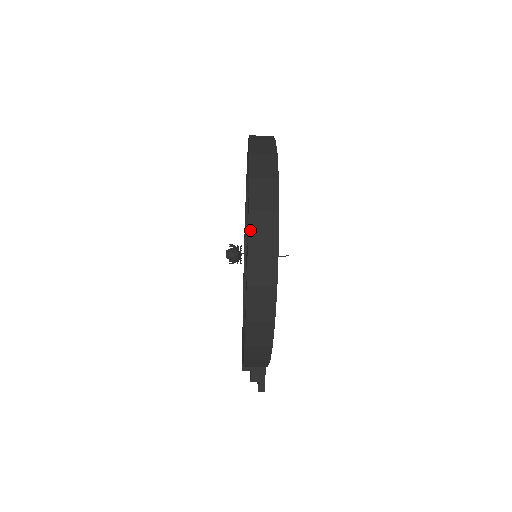
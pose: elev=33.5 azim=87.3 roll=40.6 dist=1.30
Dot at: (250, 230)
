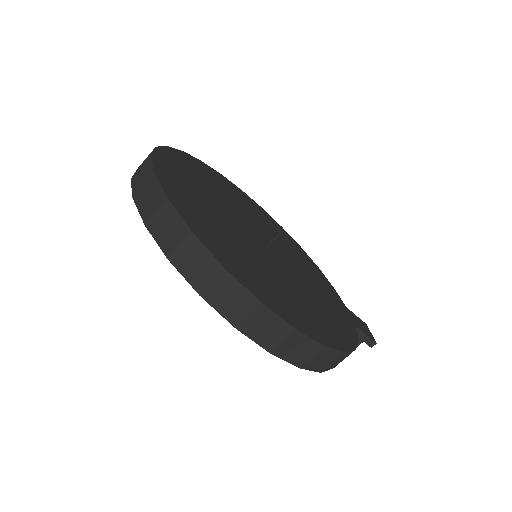
Dot at: (220, 311)
